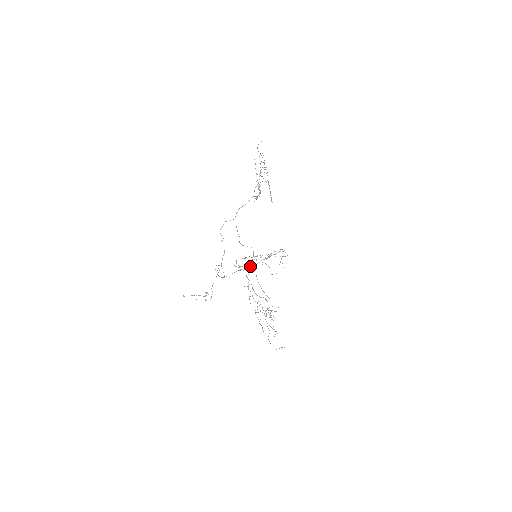
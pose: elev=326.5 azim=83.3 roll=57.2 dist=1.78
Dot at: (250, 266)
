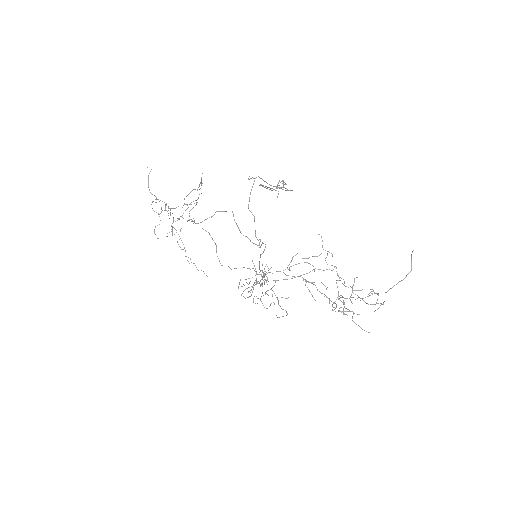
Dot at: (262, 272)
